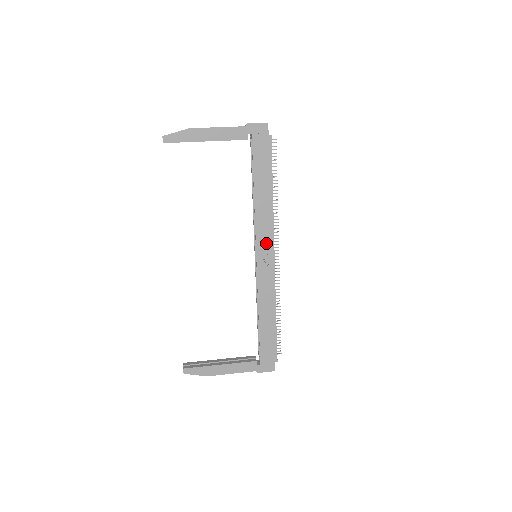
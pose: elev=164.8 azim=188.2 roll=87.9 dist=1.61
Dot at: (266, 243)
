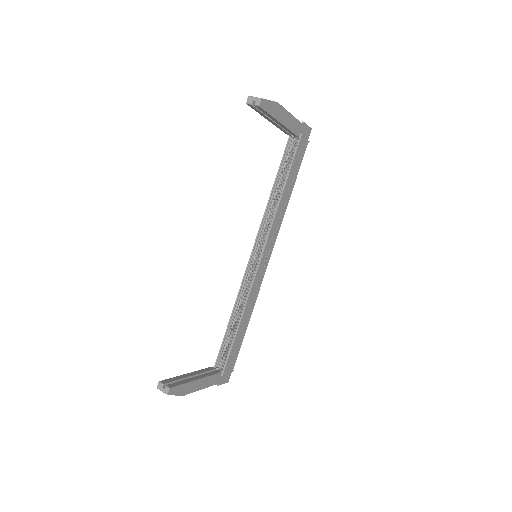
Dot at: (271, 244)
